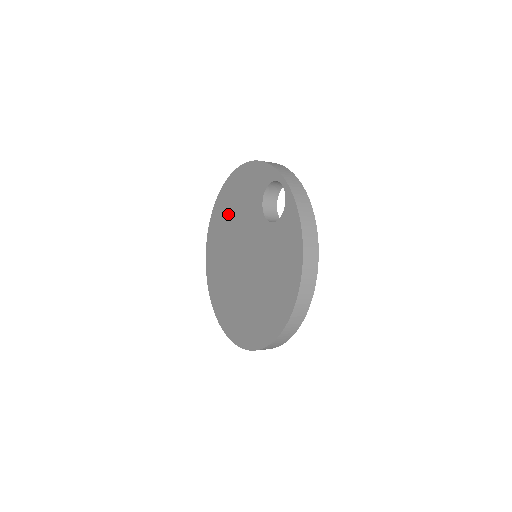
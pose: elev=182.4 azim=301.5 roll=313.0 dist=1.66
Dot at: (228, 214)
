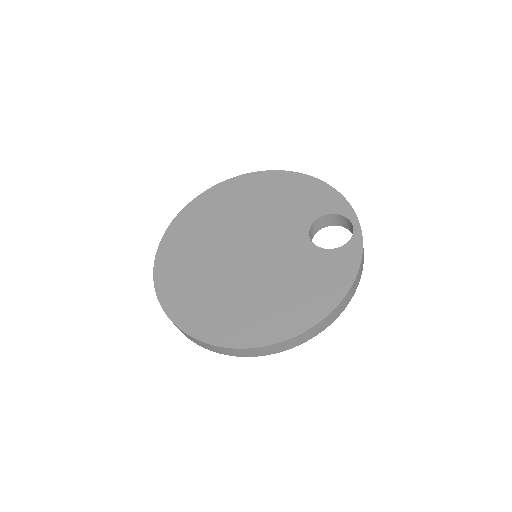
Dot at: (252, 198)
